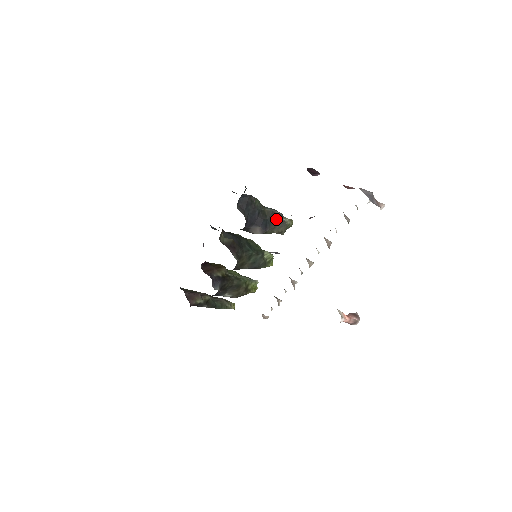
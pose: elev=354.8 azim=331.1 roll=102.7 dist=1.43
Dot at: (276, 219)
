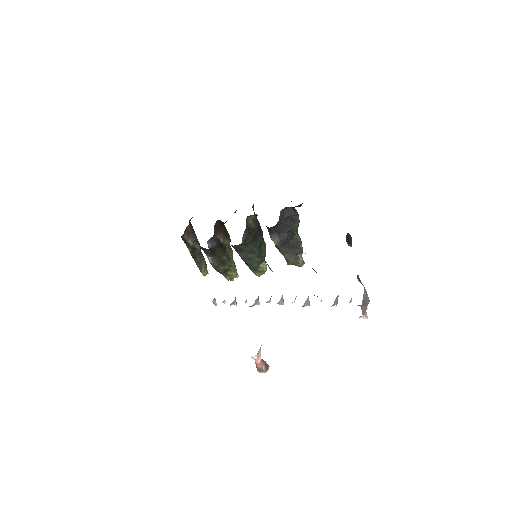
Dot at: (295, 249)
